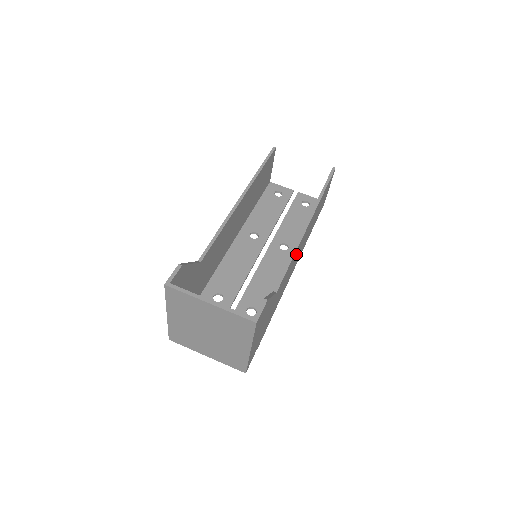
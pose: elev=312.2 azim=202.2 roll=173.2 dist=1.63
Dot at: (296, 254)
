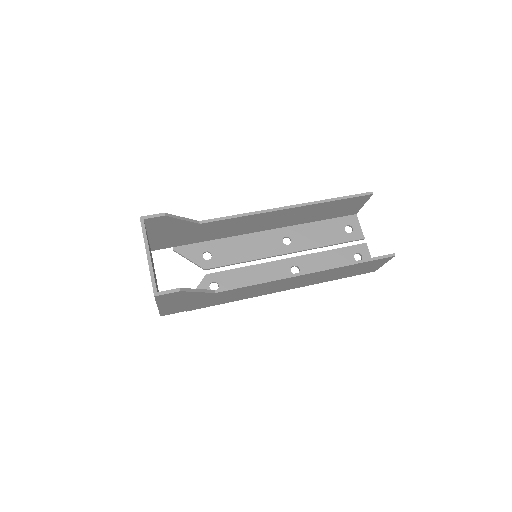
Dot at: (274, 284)
